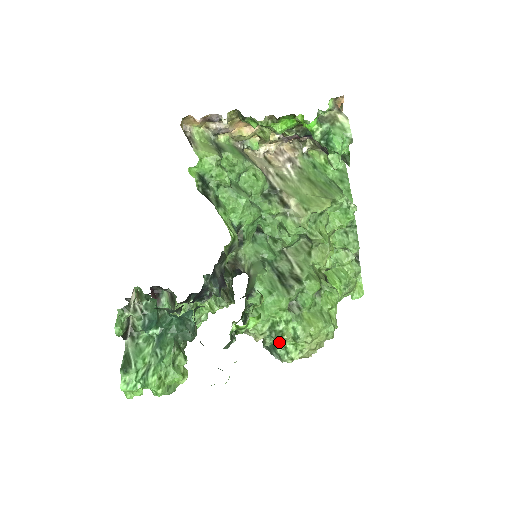
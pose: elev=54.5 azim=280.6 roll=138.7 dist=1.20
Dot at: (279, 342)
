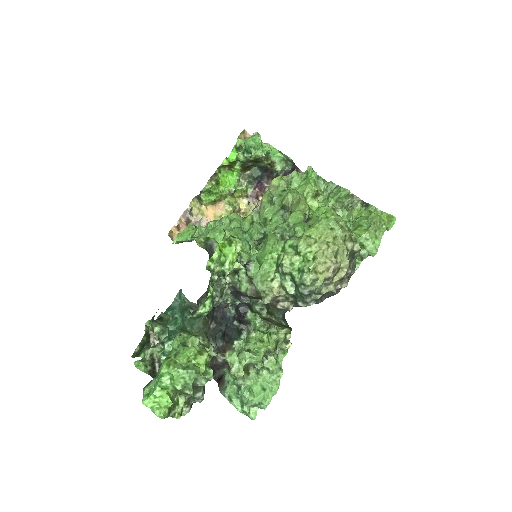
Dot at: (290, 271)
